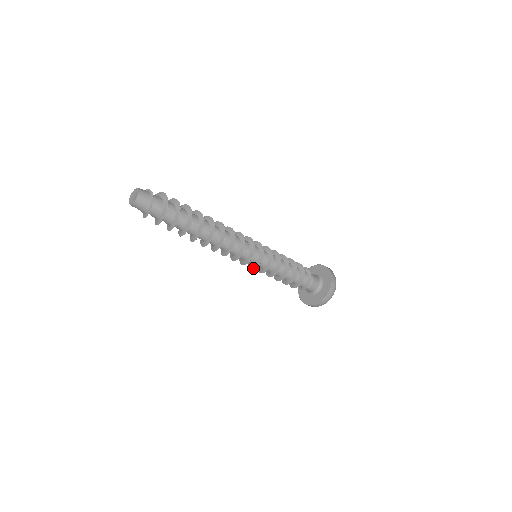
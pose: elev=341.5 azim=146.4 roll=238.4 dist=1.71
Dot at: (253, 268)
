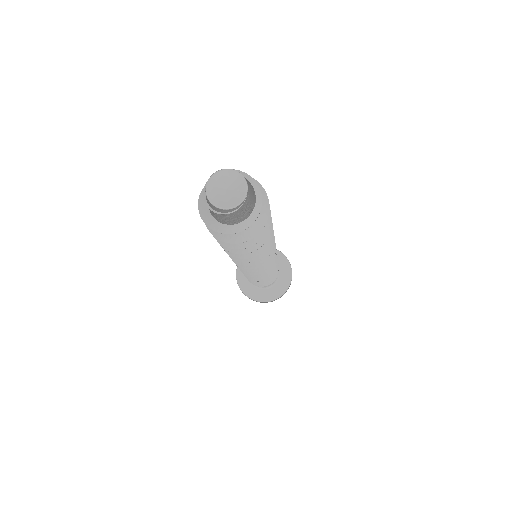
Dot at: (259, 275)
